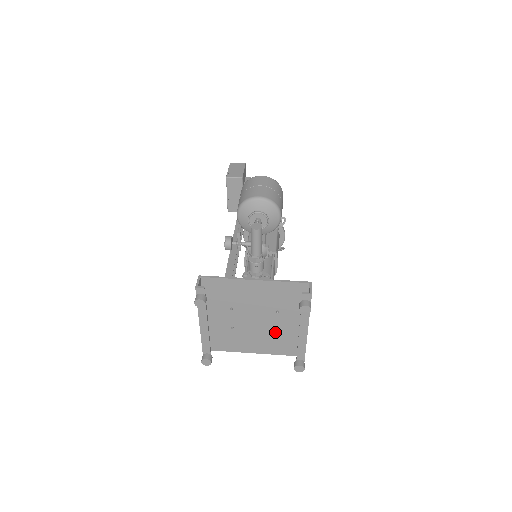
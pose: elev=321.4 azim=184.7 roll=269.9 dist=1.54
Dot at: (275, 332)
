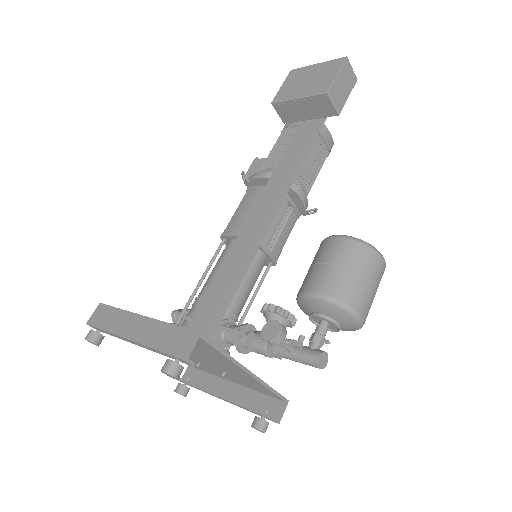
Dot at: (196, 365)
